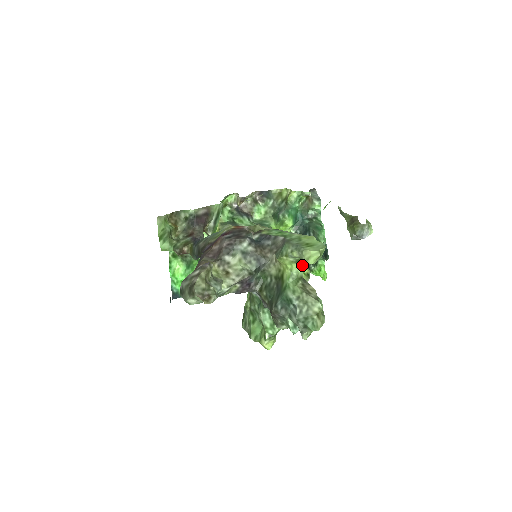
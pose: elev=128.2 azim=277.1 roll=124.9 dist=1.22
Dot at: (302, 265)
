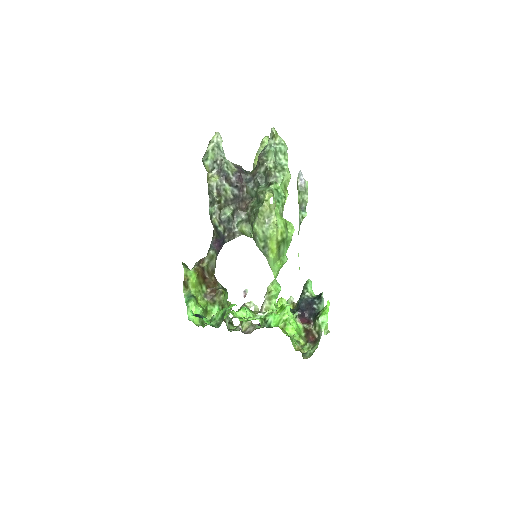
Dot at: occluded
